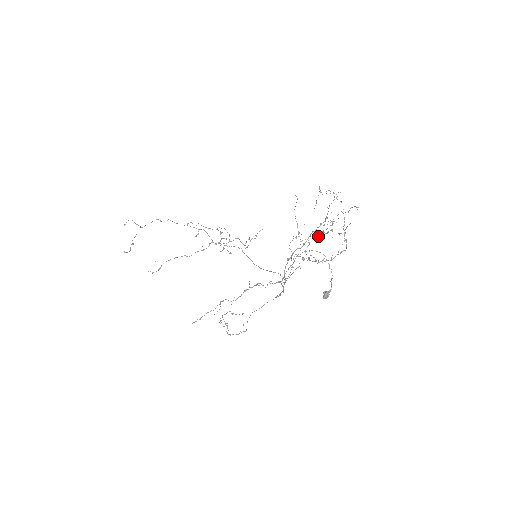
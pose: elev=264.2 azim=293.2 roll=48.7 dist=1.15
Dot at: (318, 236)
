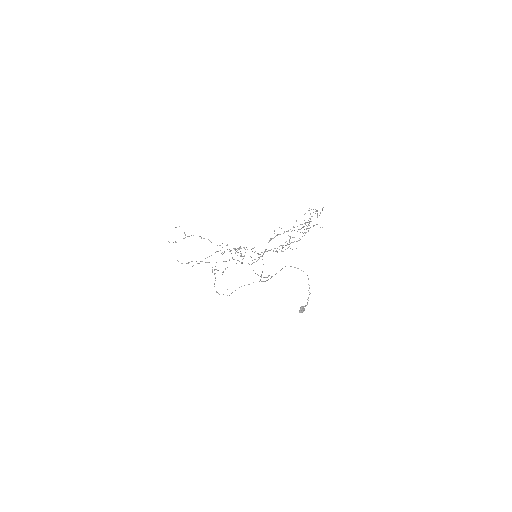
Dot at: occluded
